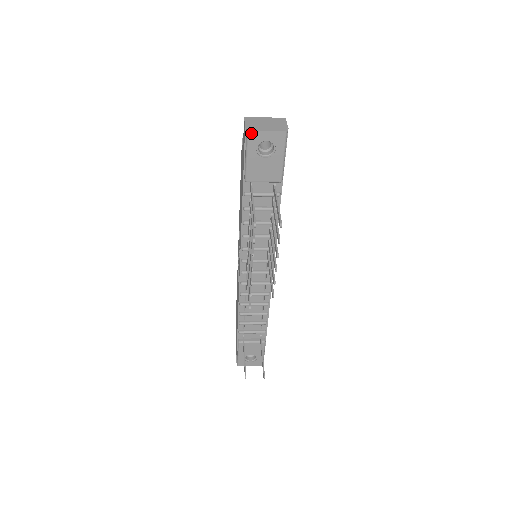
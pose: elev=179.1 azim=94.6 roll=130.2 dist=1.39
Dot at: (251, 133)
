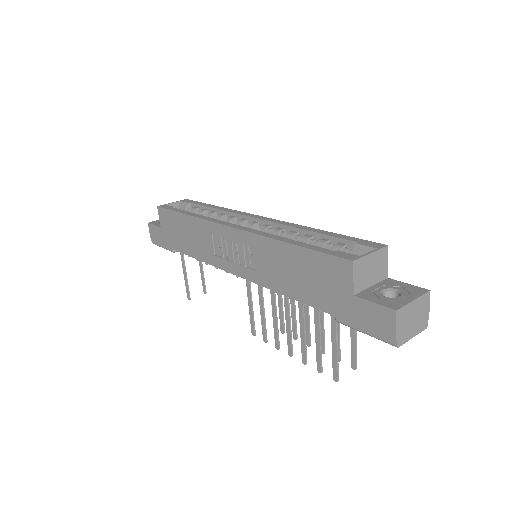
Dot at: (397, 345)
